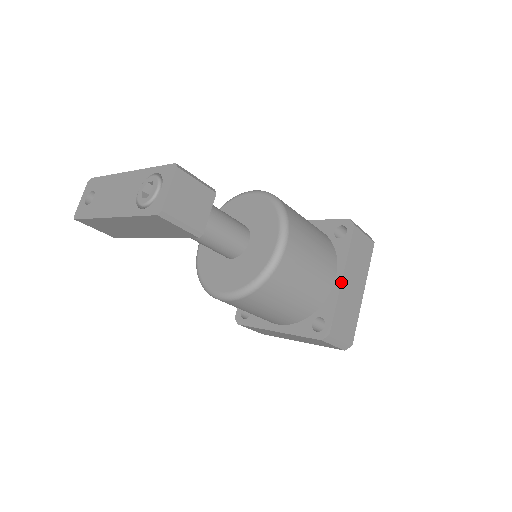
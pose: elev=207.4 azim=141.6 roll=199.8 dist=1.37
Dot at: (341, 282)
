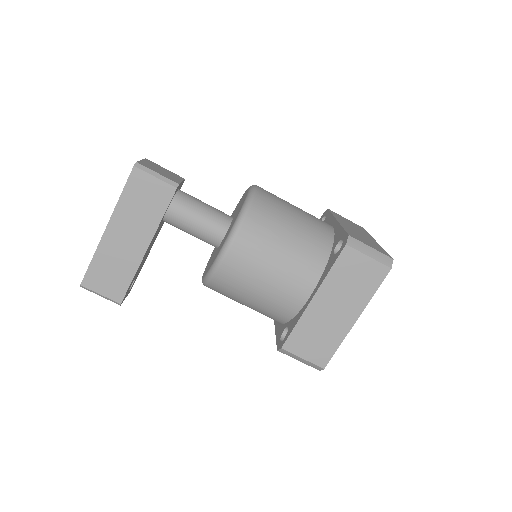
Dot at: (337, 221)
